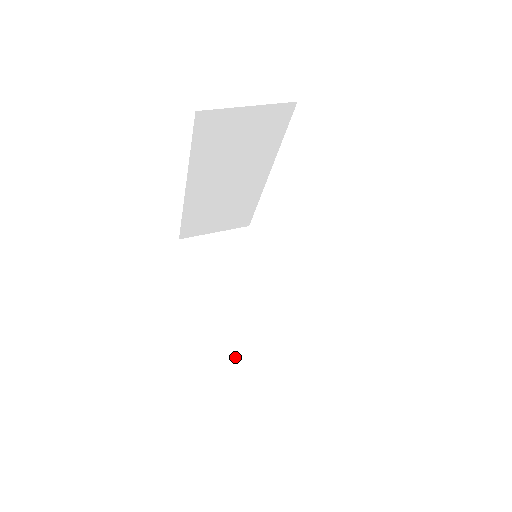
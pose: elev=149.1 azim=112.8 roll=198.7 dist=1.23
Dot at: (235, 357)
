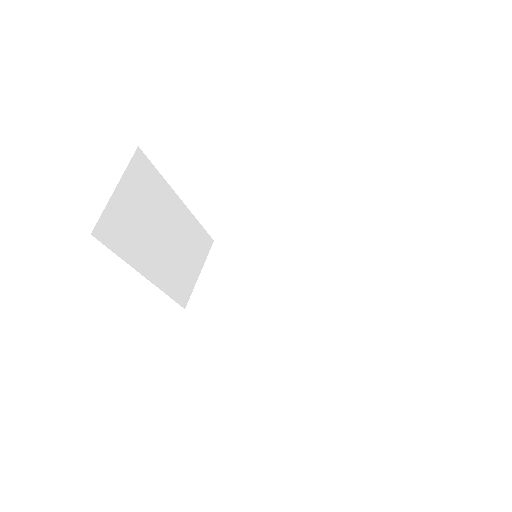
Dot at: (184, 285)
